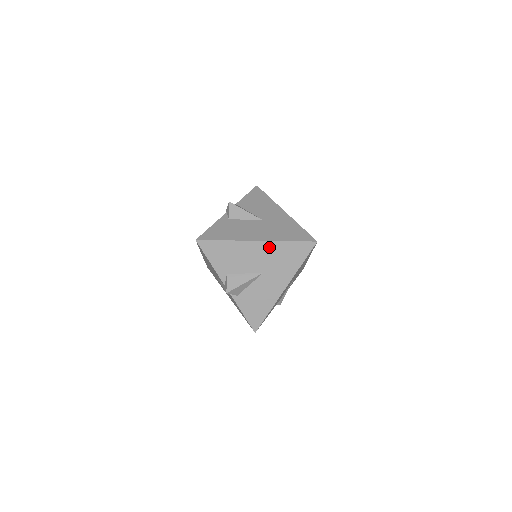
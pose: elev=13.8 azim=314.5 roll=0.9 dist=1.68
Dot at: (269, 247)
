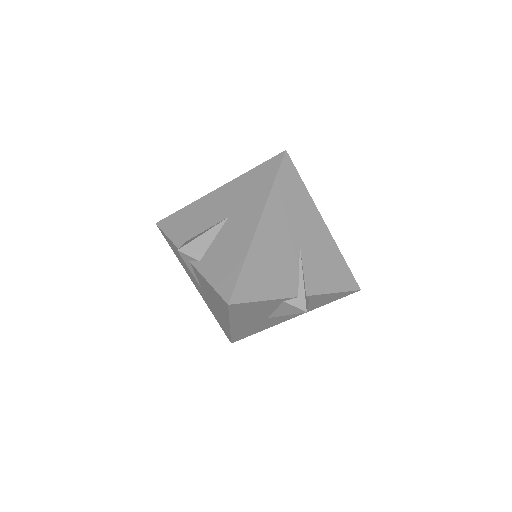
Dot at: (231, 187)
